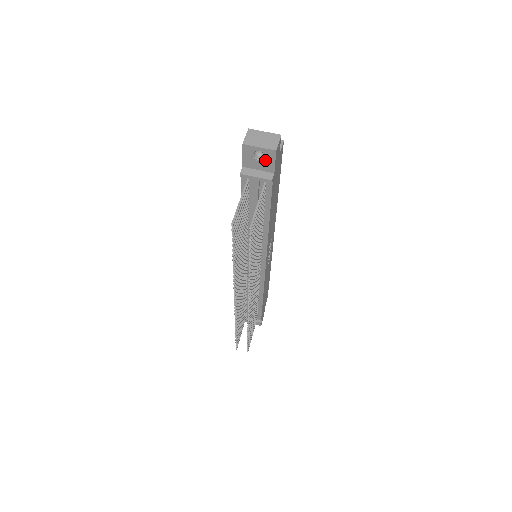
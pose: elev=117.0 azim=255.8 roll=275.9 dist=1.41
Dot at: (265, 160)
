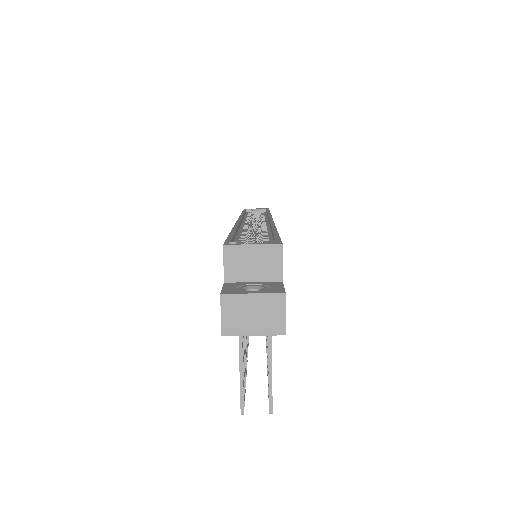
Dot at: occluded
